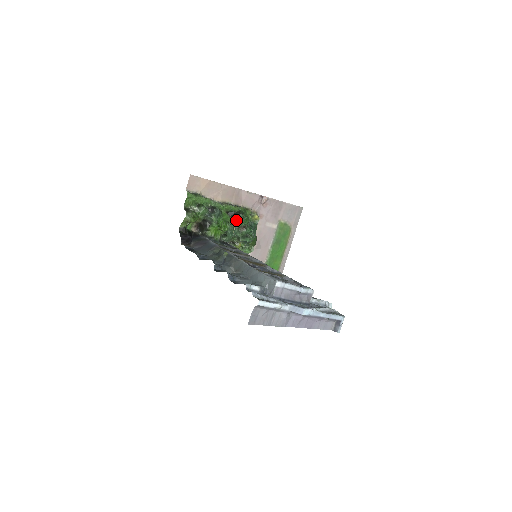
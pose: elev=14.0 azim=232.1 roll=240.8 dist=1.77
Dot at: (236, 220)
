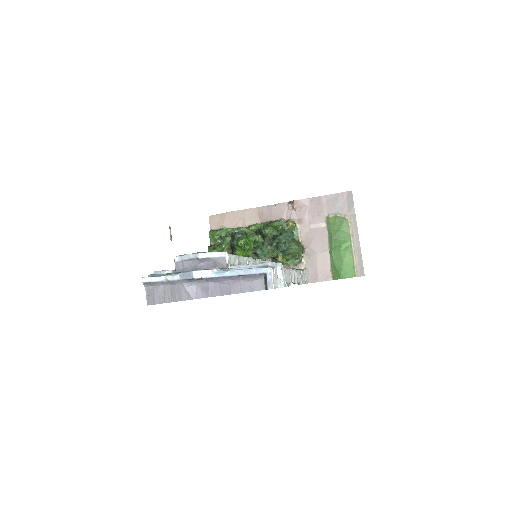
Dot at: (262, 235)
